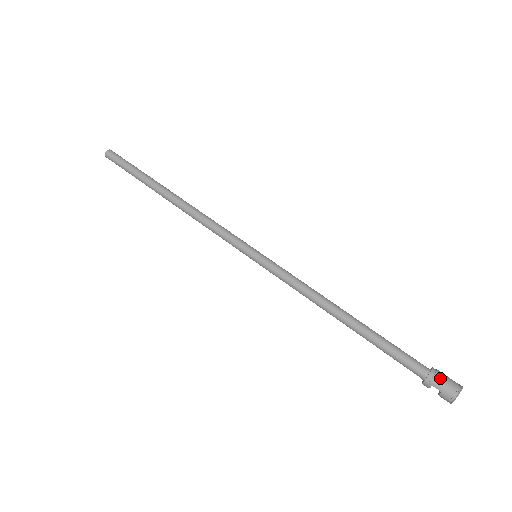
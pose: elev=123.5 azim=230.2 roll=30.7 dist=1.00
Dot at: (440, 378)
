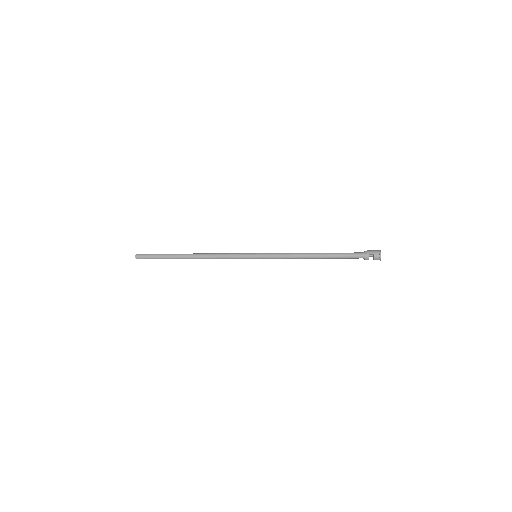
Dot at: (370, 250)
